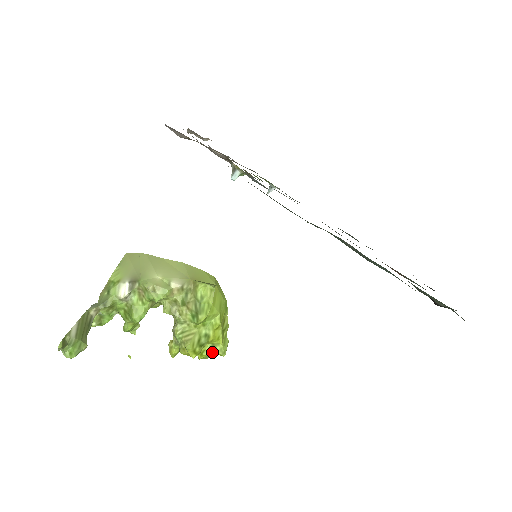
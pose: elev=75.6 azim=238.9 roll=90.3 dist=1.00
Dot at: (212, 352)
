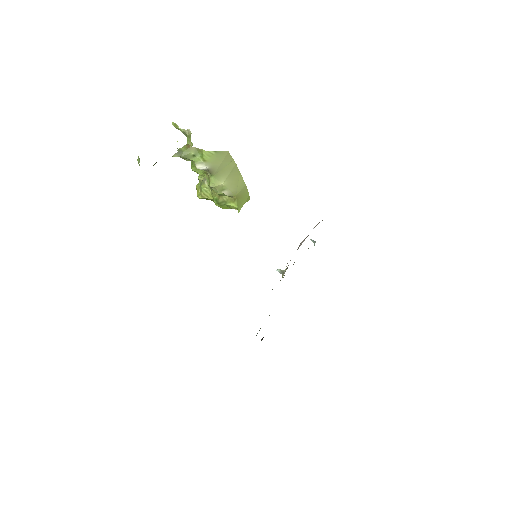
Dot at: occluded
